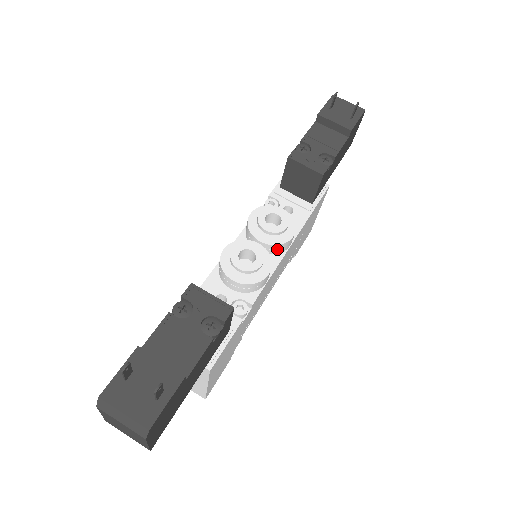
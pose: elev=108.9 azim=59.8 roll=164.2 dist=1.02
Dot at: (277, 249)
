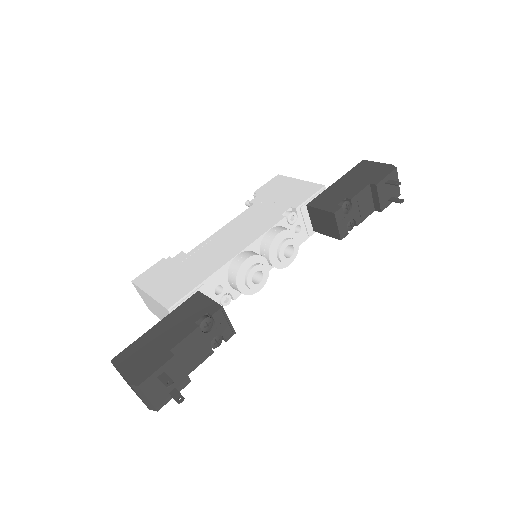
Dot at: occluded
